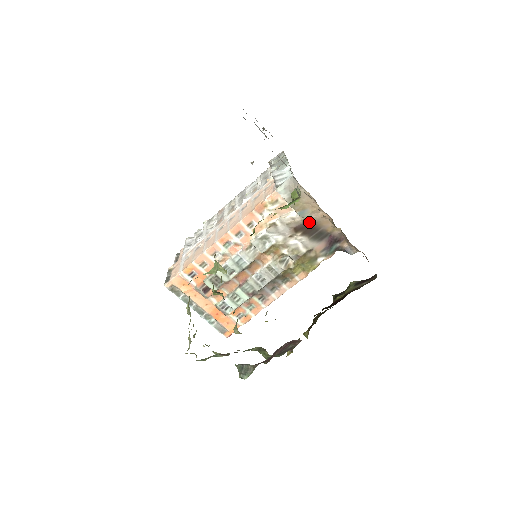
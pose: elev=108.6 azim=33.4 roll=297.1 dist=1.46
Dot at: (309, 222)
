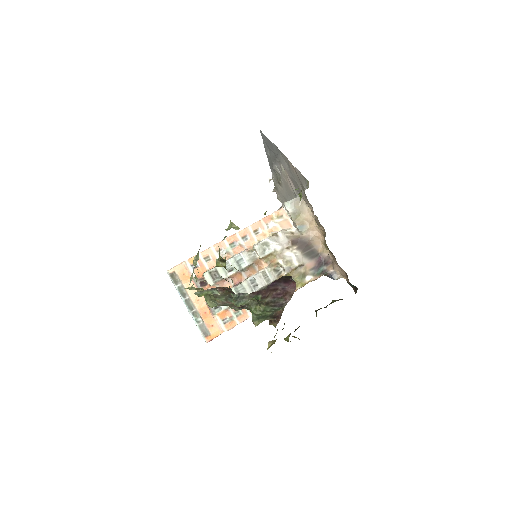
Dot at: (305, 238)
